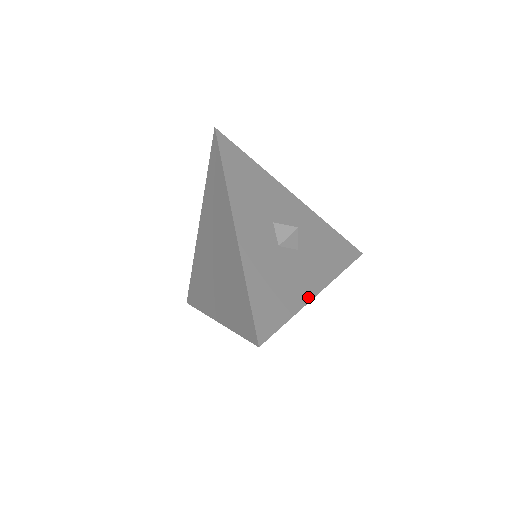
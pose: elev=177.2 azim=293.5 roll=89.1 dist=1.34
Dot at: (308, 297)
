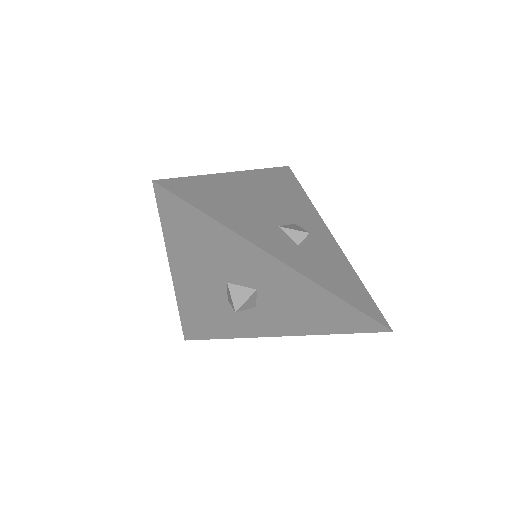
Dot at: (252, 335)
